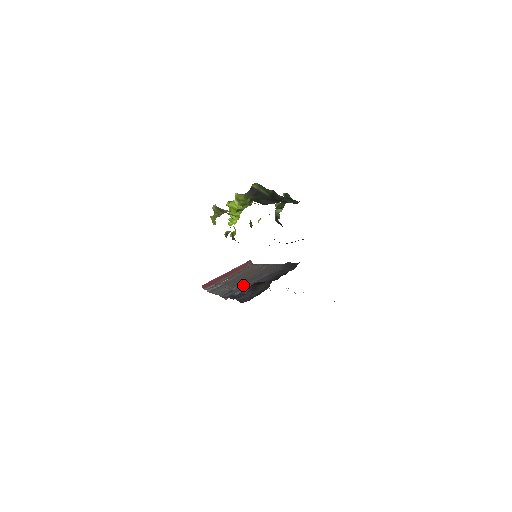
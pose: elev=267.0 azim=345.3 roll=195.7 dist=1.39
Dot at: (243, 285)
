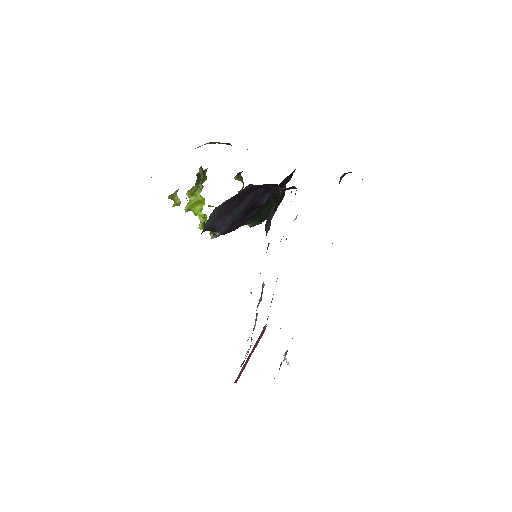
Dot at: occluded
